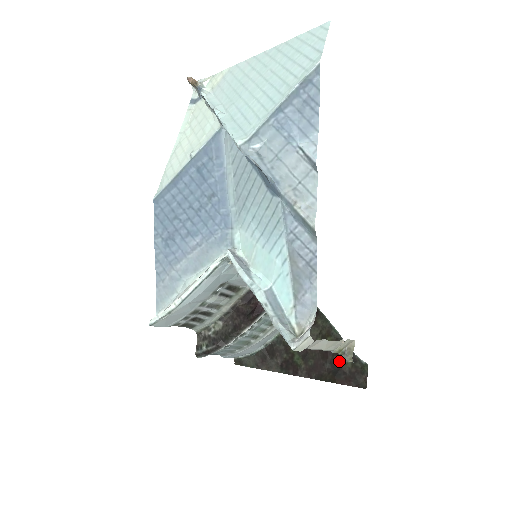
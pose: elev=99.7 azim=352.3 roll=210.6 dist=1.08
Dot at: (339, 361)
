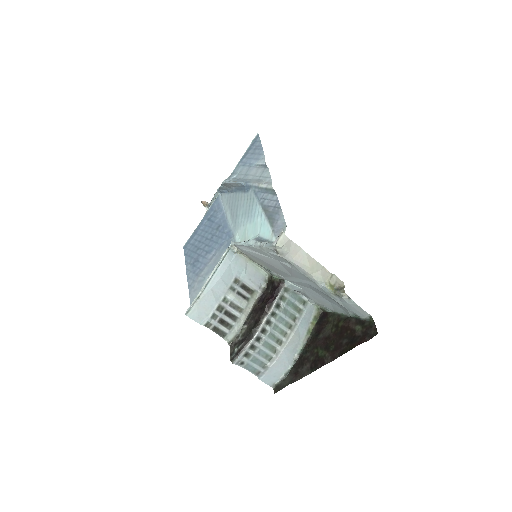
Dot at: (352, 332)
